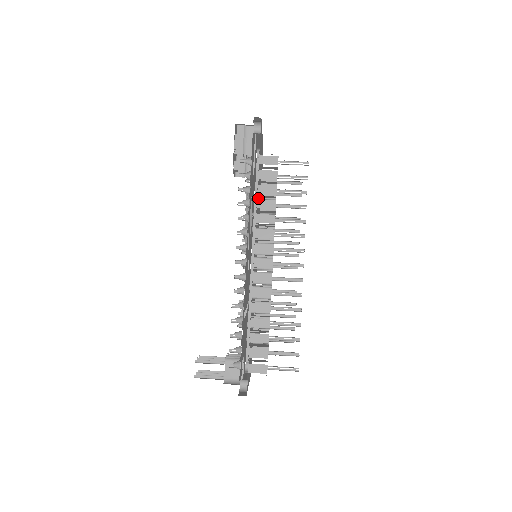
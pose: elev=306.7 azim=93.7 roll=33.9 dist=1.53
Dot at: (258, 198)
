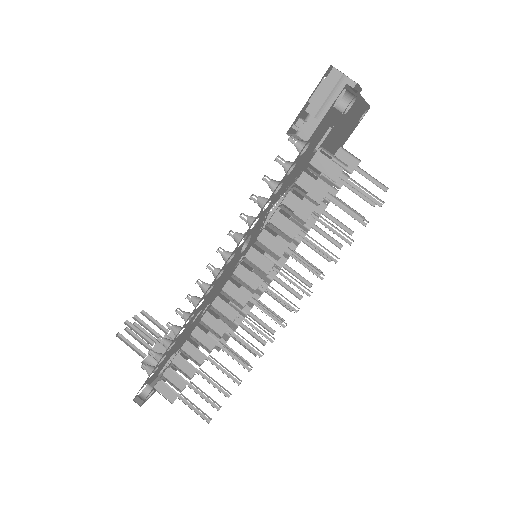
Dot at: (296, 193)
